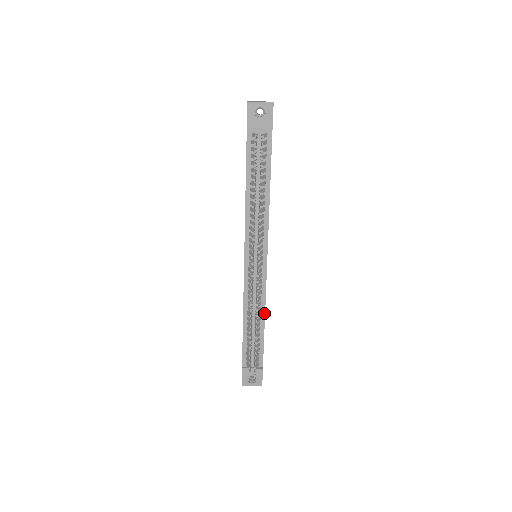
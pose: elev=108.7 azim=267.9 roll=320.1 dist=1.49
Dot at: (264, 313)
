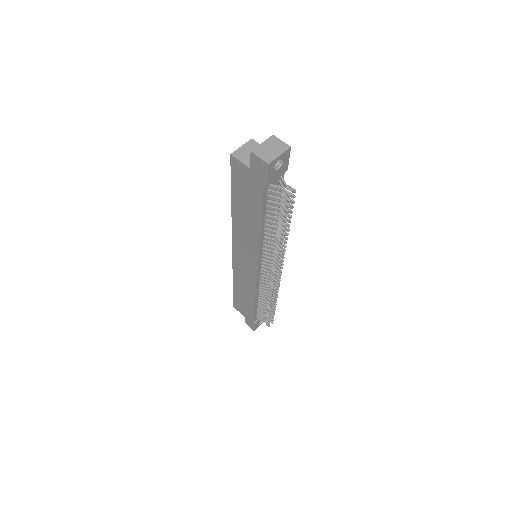
Dot at: occluded
